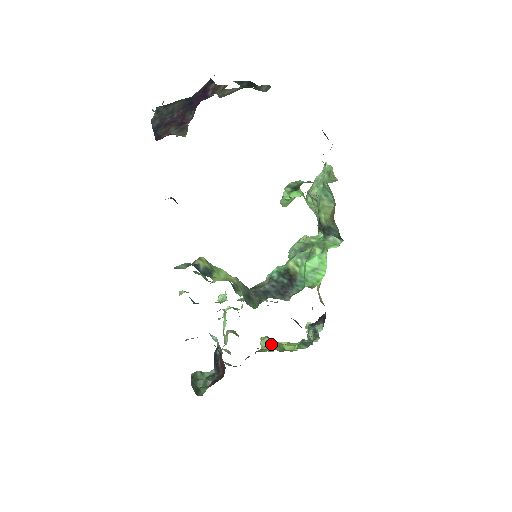
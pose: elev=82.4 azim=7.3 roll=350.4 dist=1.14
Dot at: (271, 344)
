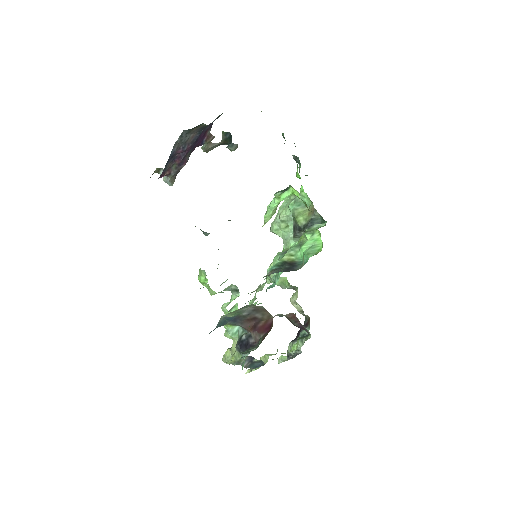
Dot at: (269, 354)
